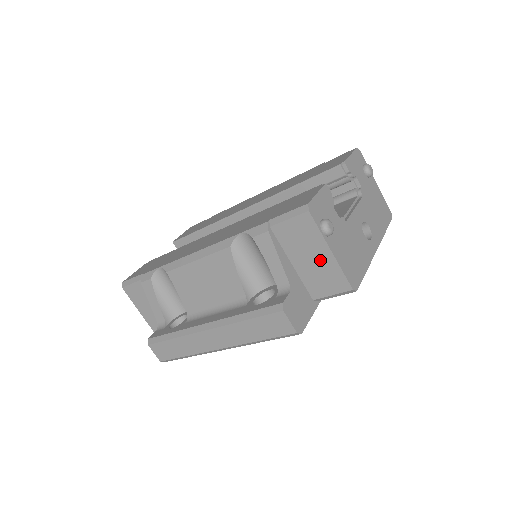
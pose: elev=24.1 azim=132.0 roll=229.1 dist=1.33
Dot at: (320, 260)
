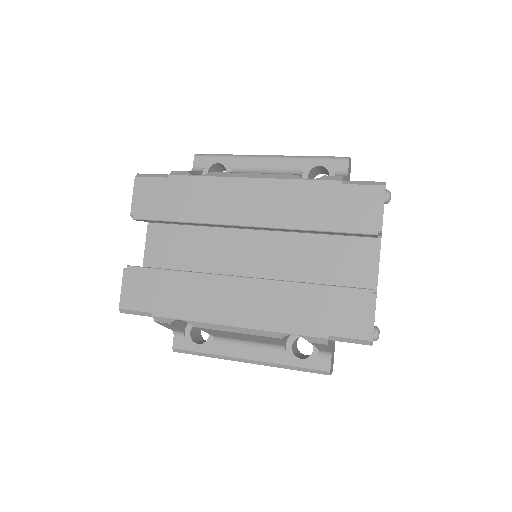
Dot at: occluded
